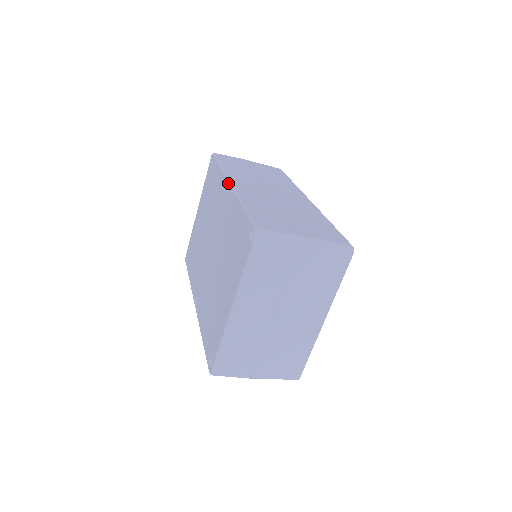
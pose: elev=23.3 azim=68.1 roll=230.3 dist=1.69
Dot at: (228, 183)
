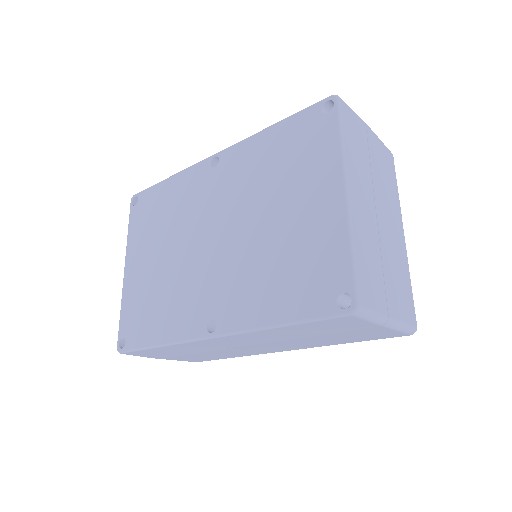
Dot at: (211, 156)
